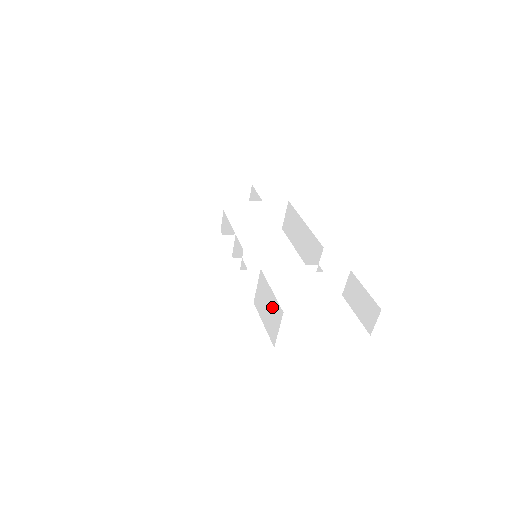
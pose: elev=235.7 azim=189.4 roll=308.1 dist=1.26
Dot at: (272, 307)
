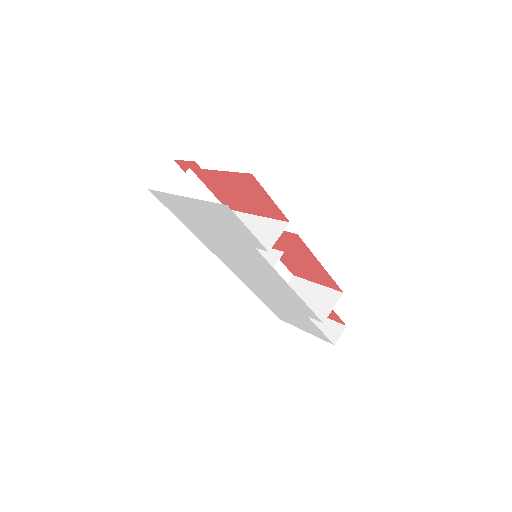
Dot at: (200, 186)
